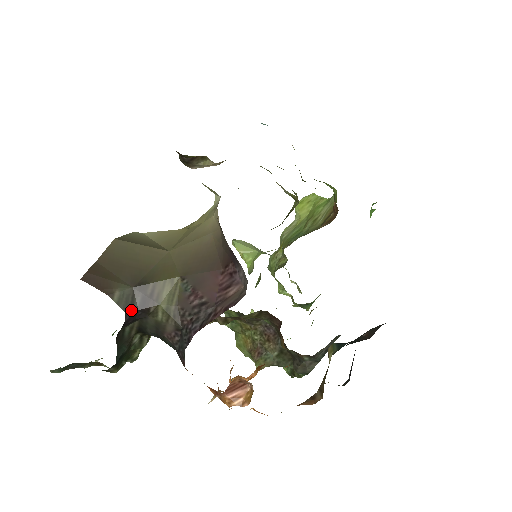
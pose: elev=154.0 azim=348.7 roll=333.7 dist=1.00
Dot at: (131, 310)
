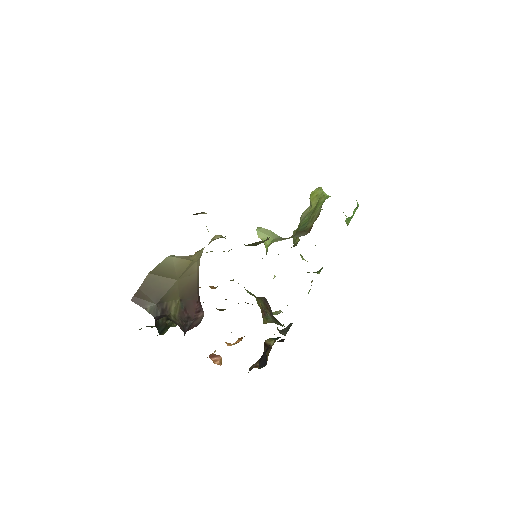
Dot at: (157, 315)
